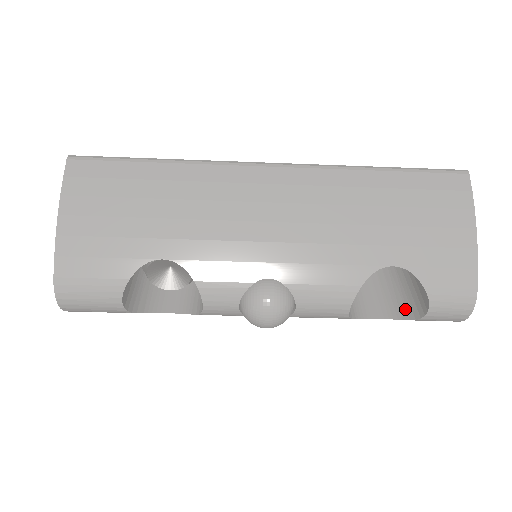
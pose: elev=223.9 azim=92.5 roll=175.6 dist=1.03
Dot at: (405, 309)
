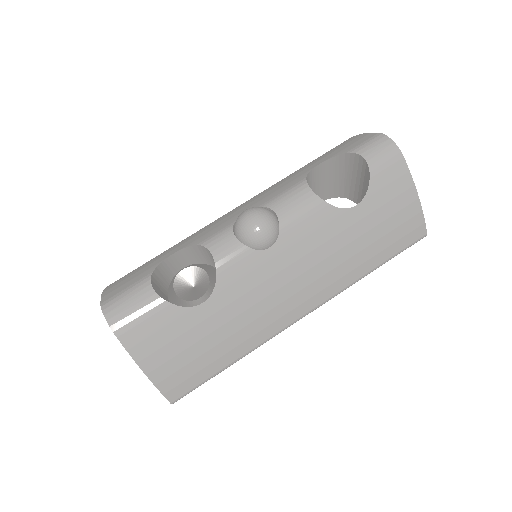
Dot at: occluded
